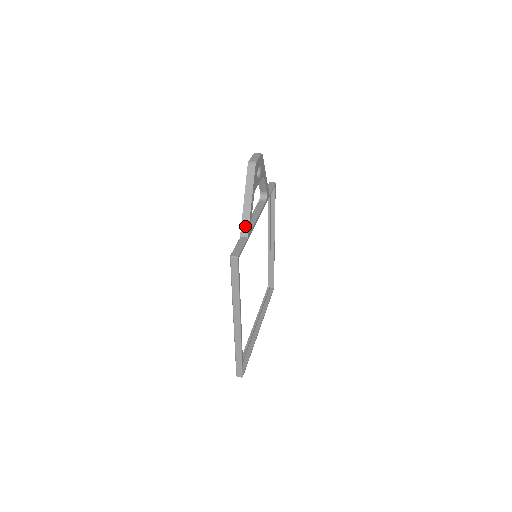
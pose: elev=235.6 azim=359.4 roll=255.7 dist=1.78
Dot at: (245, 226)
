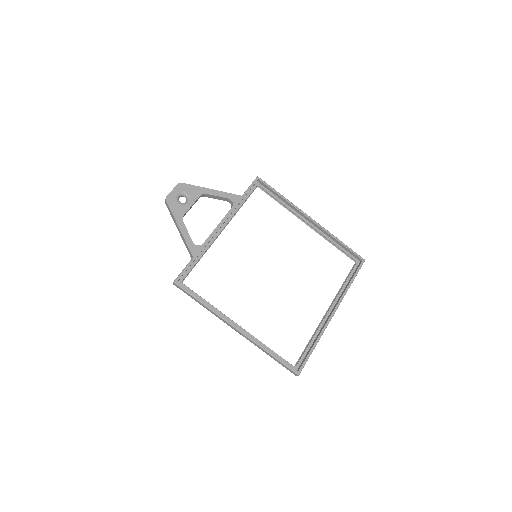
Dot at: (188, 249)
